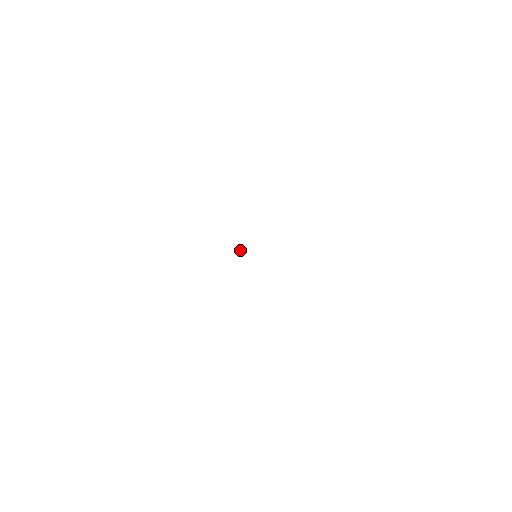
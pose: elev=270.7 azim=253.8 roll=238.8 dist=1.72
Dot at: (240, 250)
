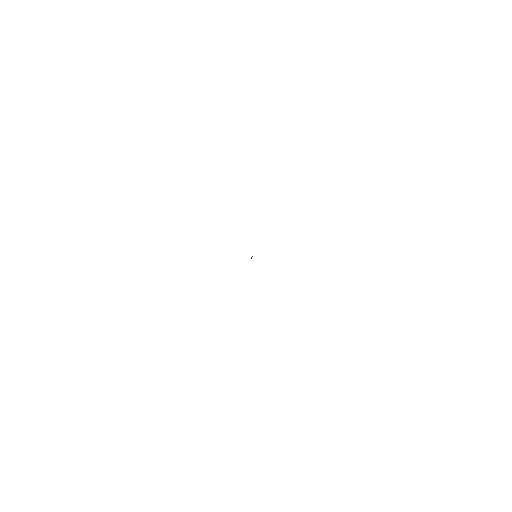
Dot at: occluded
